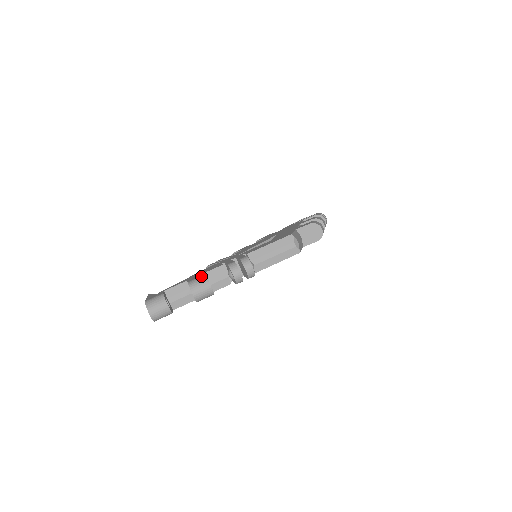
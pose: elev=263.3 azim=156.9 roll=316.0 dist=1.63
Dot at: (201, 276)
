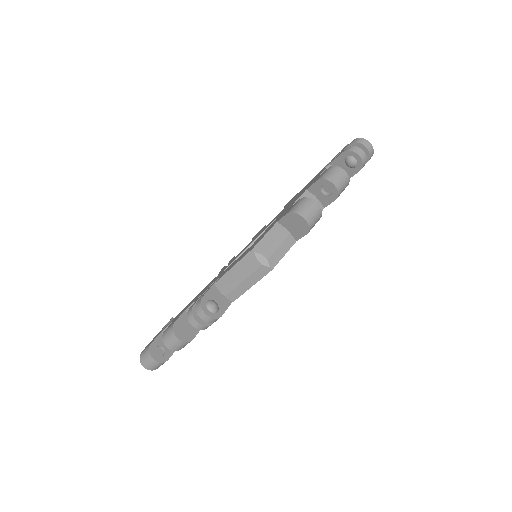
Dot at: (171, 325)
